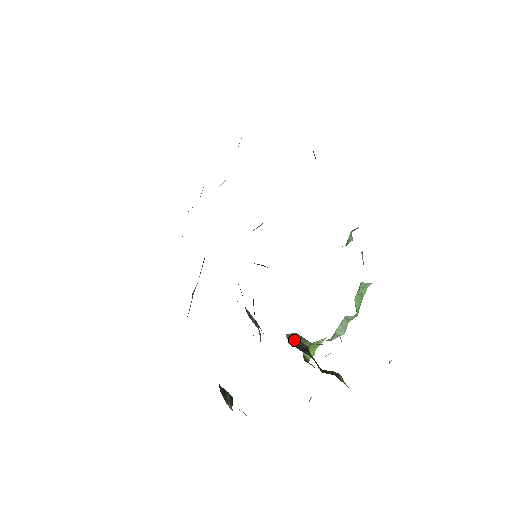
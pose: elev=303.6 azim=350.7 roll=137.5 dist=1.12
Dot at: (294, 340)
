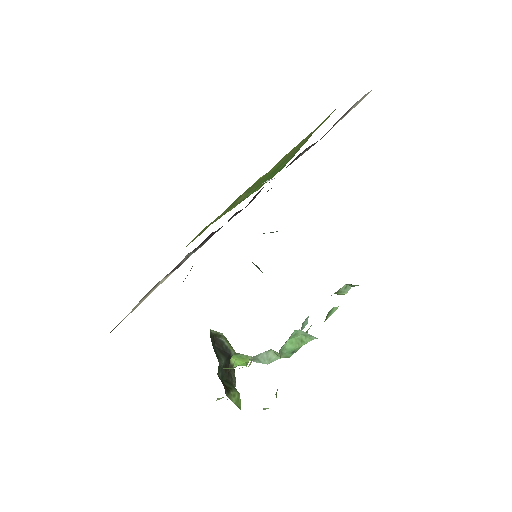
Dot at: (220, 339)
